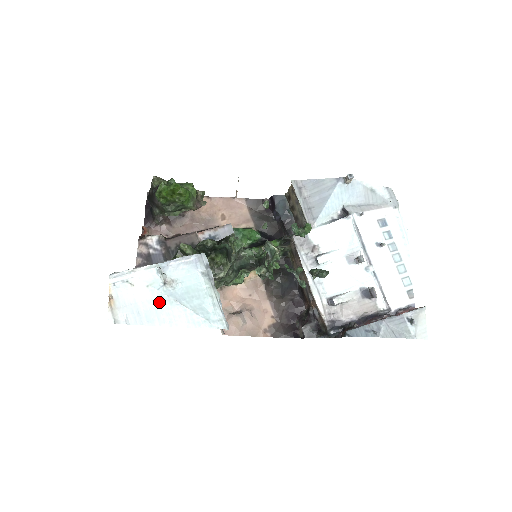
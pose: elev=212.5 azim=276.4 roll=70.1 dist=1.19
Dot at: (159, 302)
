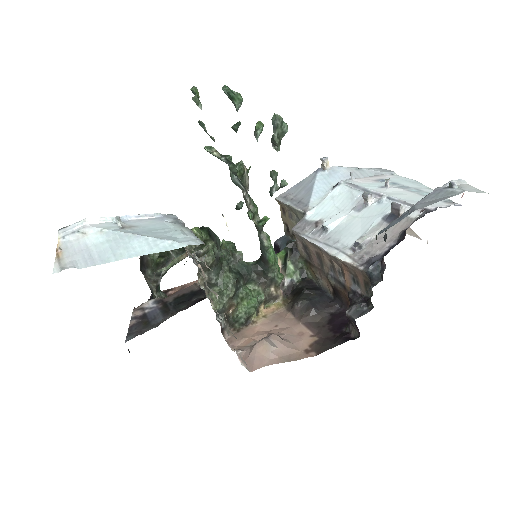
Dot at: (115, 241)
